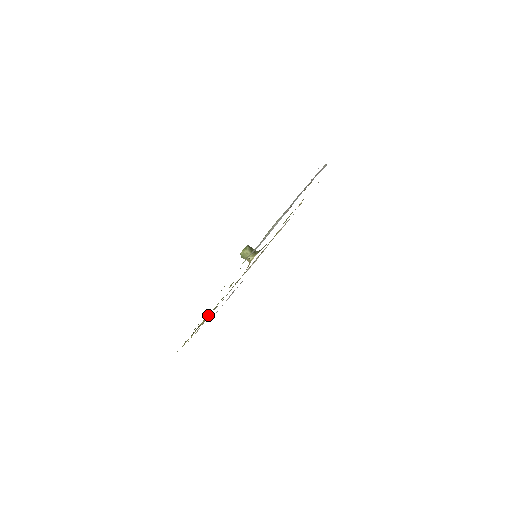
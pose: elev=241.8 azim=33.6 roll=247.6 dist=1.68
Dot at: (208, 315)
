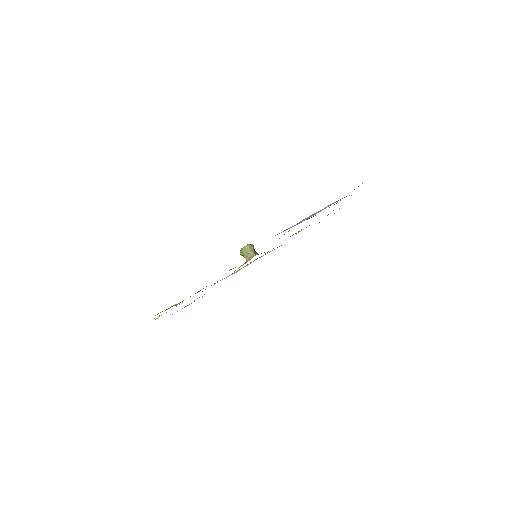
Dot at: occluded
